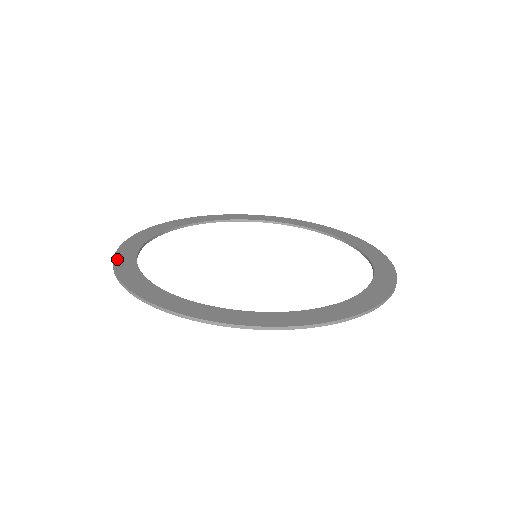
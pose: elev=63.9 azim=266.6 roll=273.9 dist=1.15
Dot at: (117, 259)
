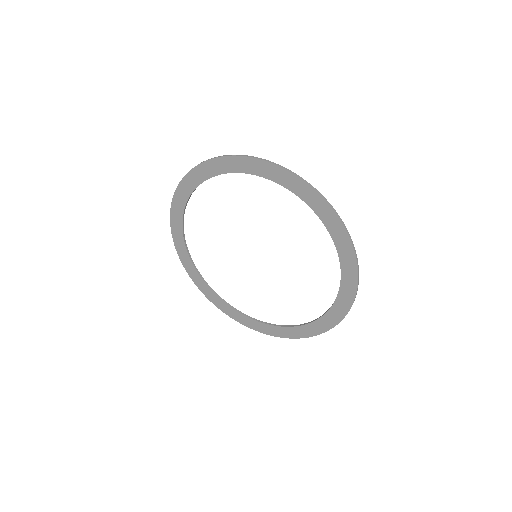
Dot at: (214, 303)
